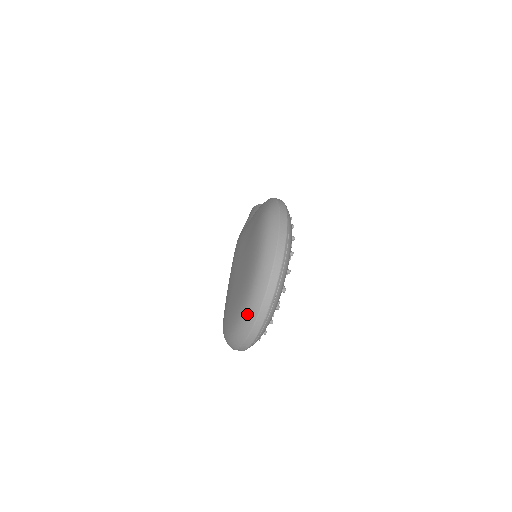
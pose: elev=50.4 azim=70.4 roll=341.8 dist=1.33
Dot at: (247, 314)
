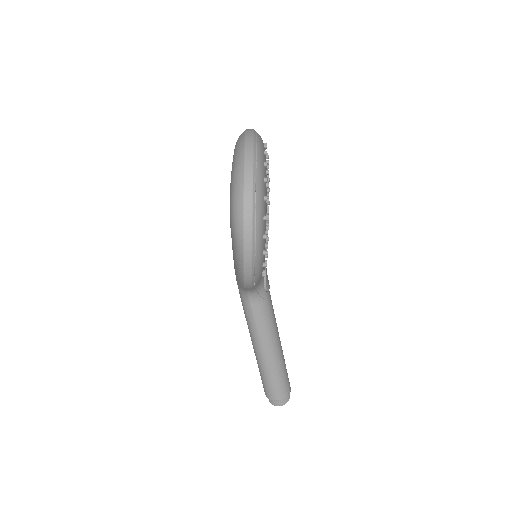
Dot at: (238, 142)
